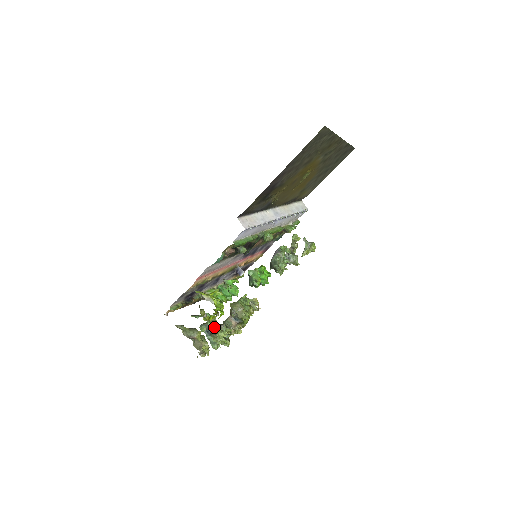
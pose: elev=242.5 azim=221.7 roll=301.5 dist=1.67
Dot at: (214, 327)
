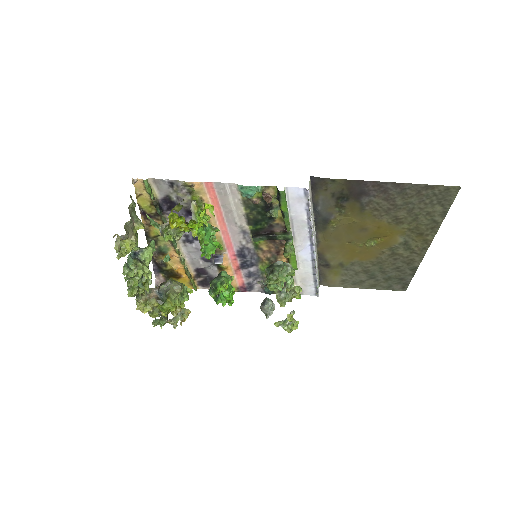
Dot at: (146, 258)
